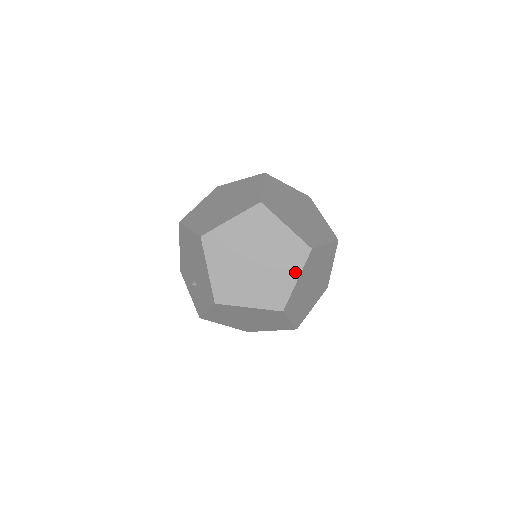
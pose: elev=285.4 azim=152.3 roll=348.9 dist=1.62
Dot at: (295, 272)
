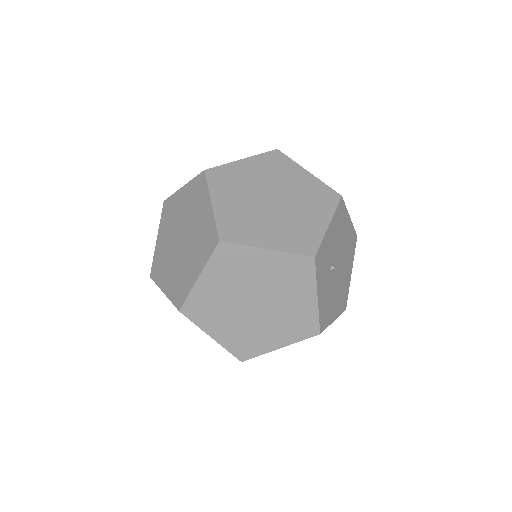
Dot at: occluded
